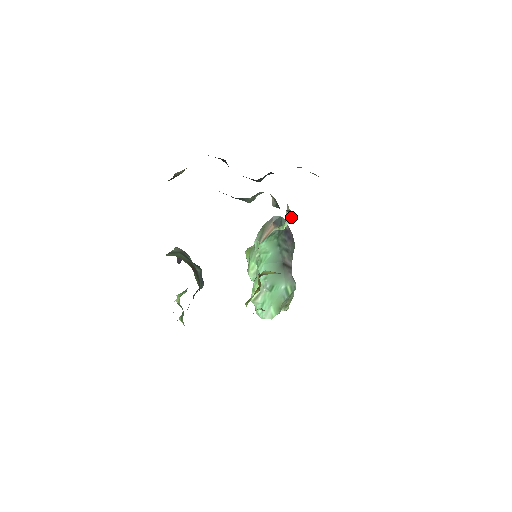
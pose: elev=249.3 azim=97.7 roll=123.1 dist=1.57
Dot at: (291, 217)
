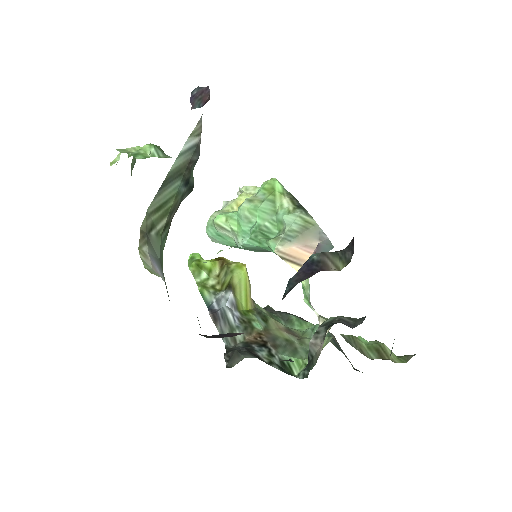
Dot at: (320, 320)
